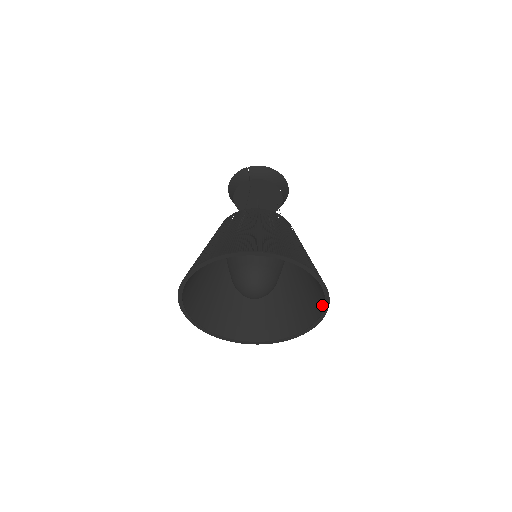
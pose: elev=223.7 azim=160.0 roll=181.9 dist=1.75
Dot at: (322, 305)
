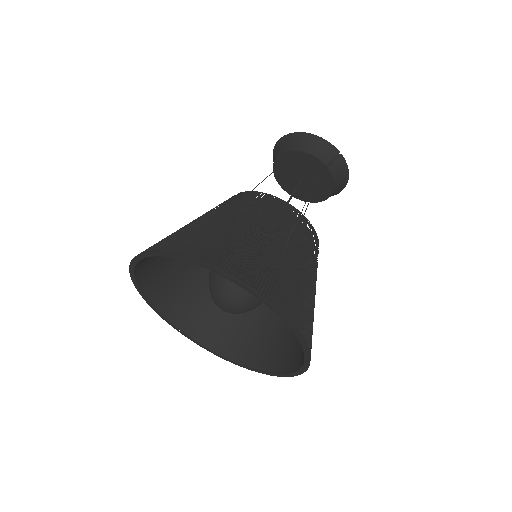
Dot at: (253, 363)
